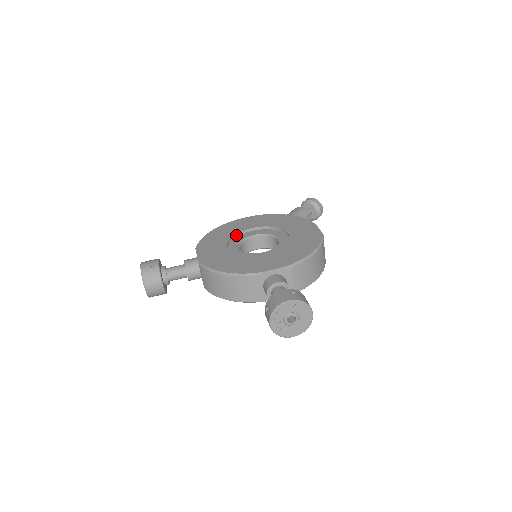
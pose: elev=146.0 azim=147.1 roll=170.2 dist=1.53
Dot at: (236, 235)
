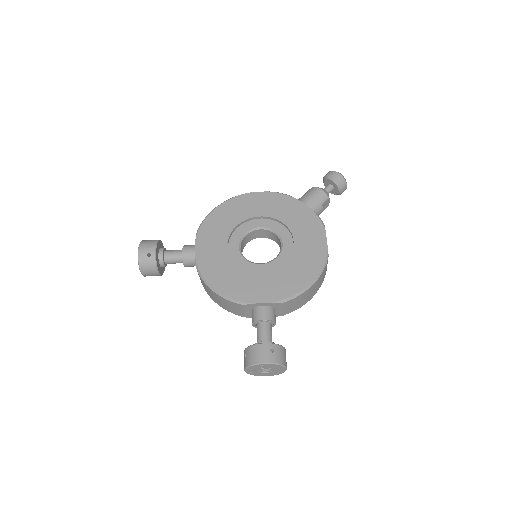
Dot at: (241, 223)
